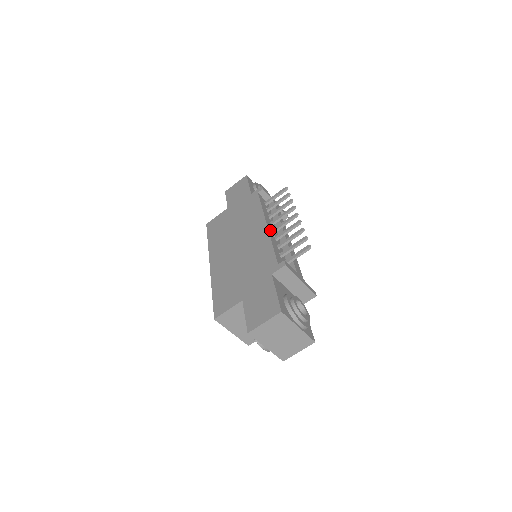
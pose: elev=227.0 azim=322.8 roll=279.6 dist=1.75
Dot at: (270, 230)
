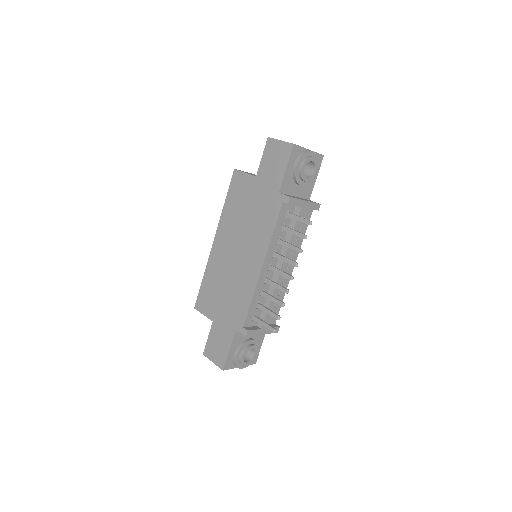
Dot at: (263, 272)
